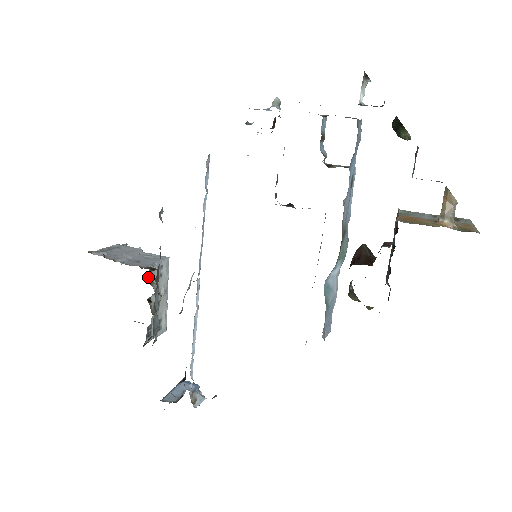
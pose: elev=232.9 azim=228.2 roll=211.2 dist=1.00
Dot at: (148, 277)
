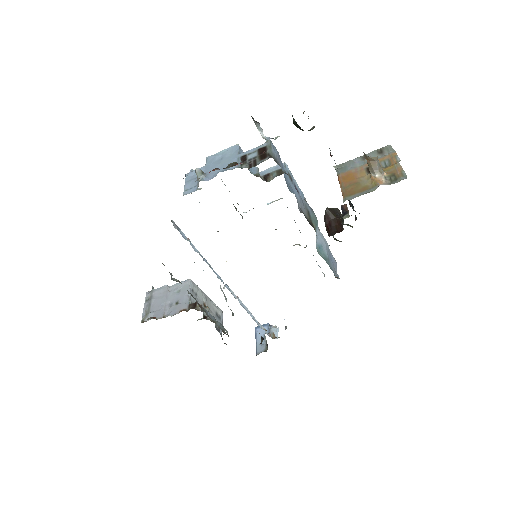
Dot at: occluded
